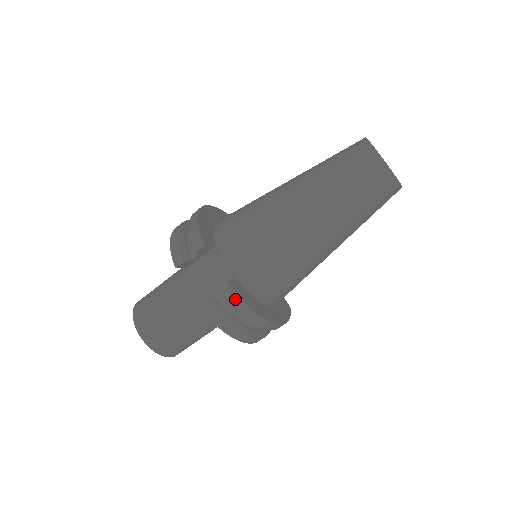
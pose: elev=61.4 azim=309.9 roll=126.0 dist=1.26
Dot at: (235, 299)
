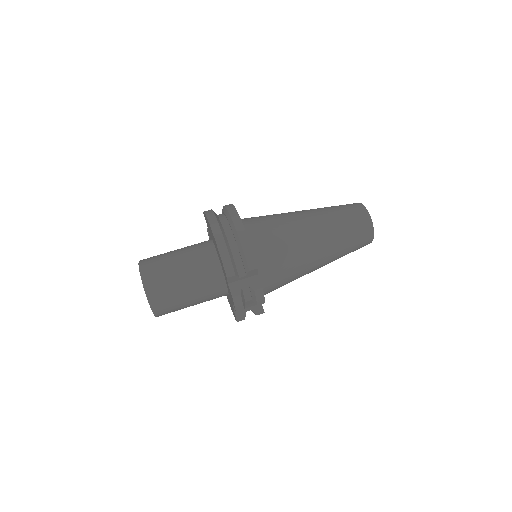
Dot at: occluded
